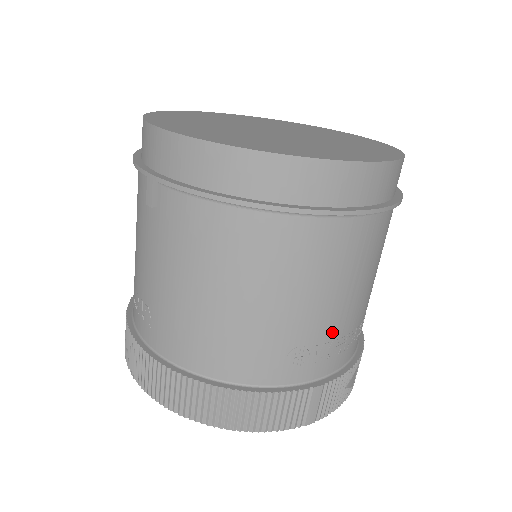
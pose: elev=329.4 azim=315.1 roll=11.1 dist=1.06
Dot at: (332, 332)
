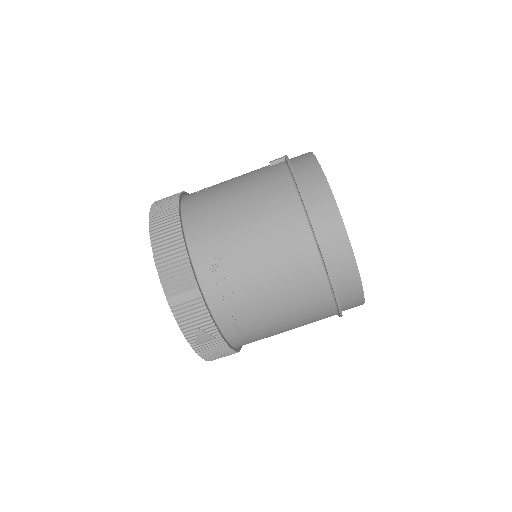
Dot at: (240, 285)
